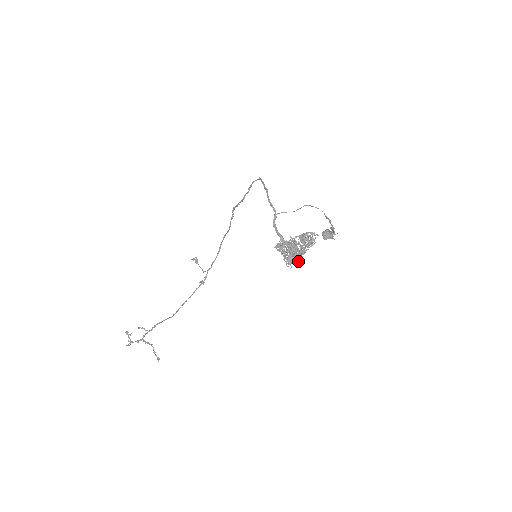
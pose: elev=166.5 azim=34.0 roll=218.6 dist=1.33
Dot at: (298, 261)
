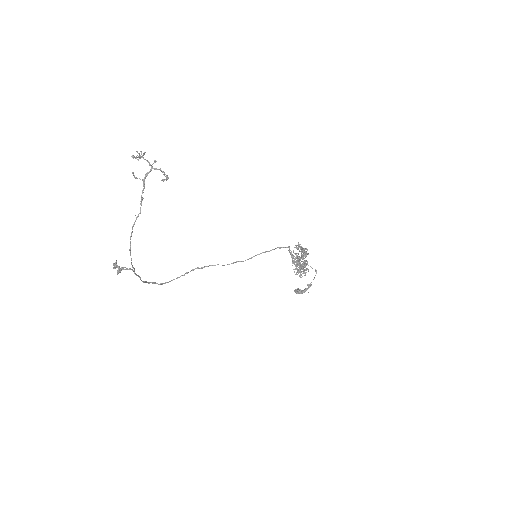
Dot at: (304, 262)
